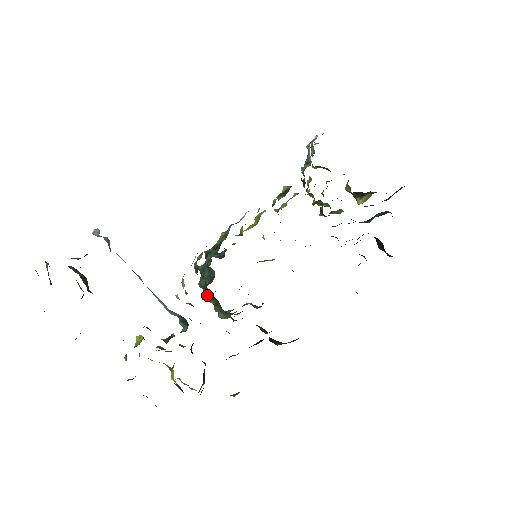
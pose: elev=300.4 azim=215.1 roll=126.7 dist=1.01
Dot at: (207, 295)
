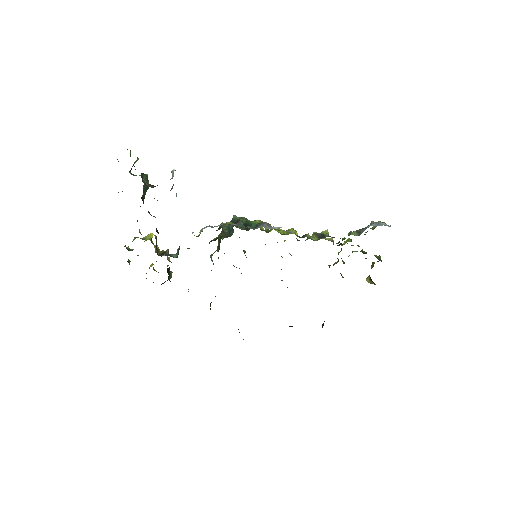
Dot at: (220, 237)
